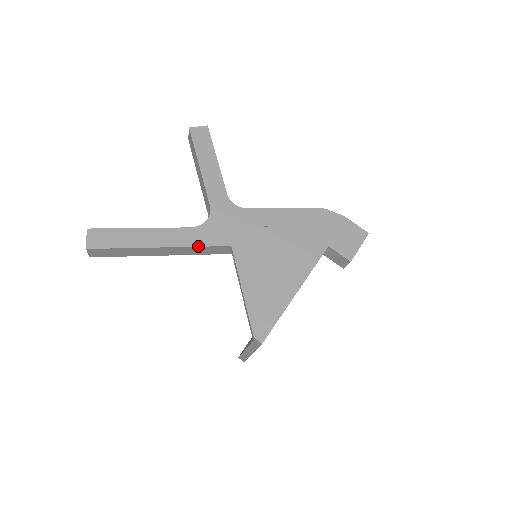
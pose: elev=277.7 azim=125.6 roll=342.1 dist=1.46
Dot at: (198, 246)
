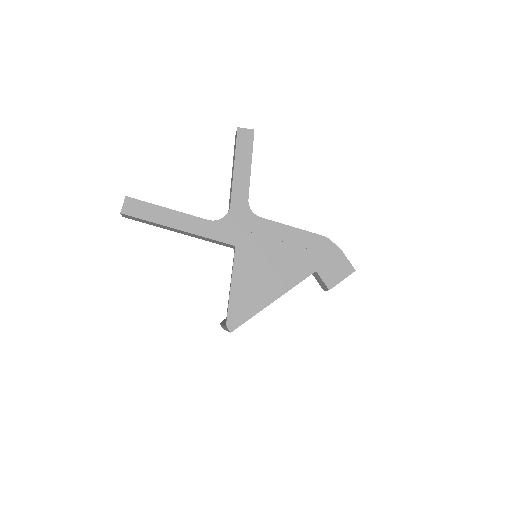
Dot at: (208, 238)
